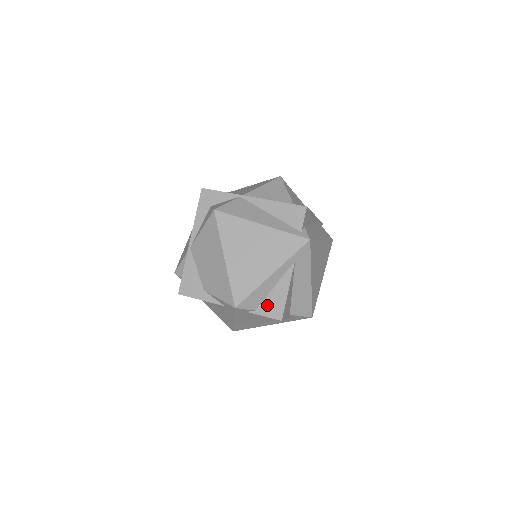
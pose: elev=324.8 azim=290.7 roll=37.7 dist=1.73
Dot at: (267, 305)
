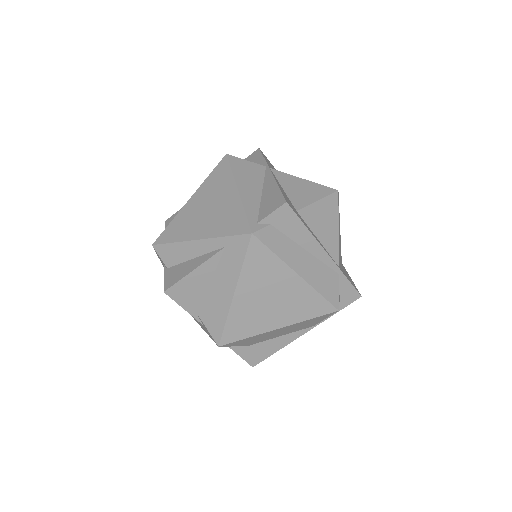
Dot at: (175, 270)
